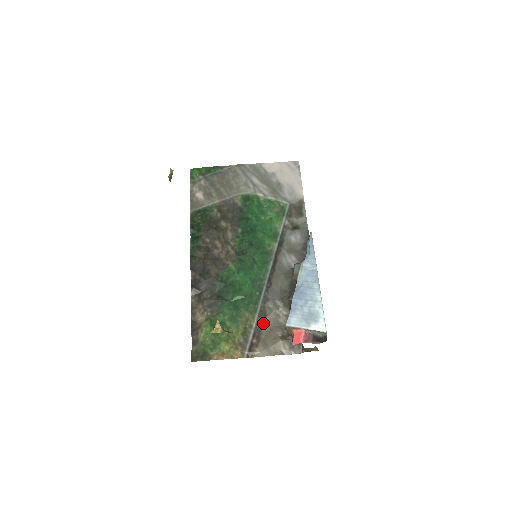
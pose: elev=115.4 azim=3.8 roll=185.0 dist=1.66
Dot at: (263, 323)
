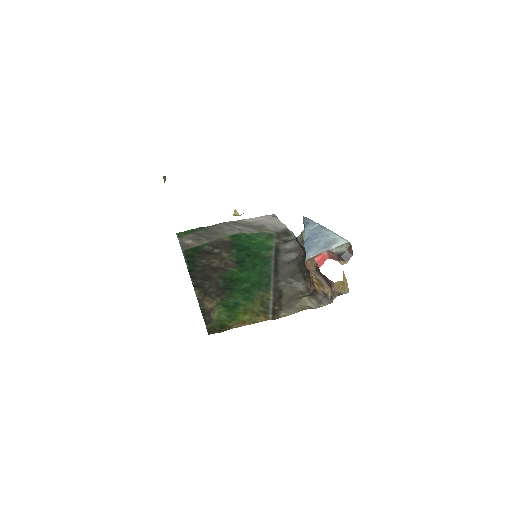
Dot at: (280, 295)
